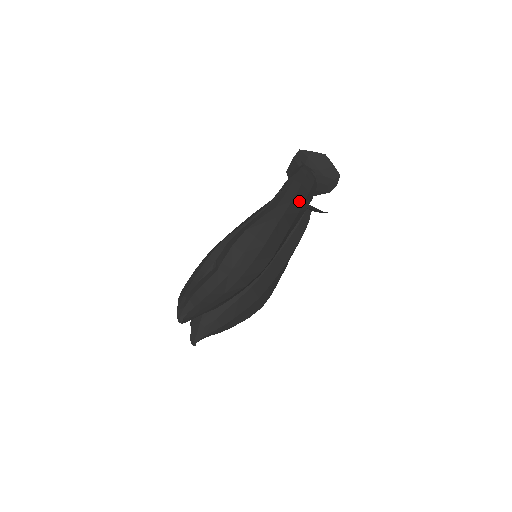
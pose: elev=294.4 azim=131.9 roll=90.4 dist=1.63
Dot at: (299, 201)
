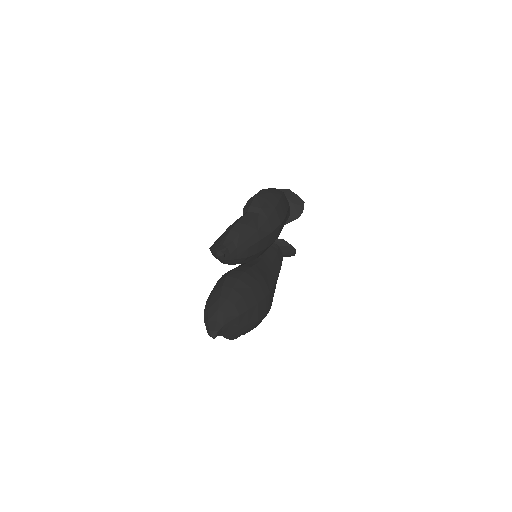
Dot at: occluded
